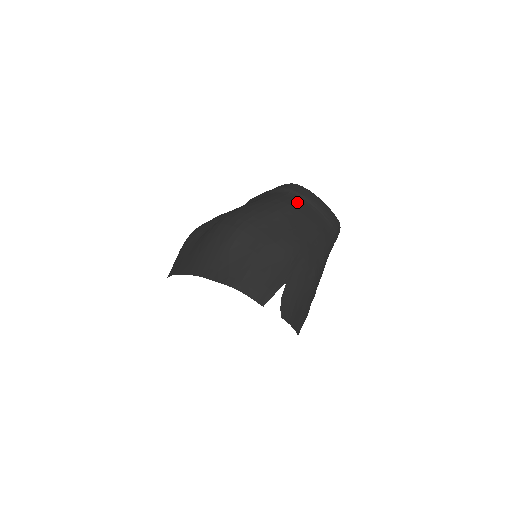
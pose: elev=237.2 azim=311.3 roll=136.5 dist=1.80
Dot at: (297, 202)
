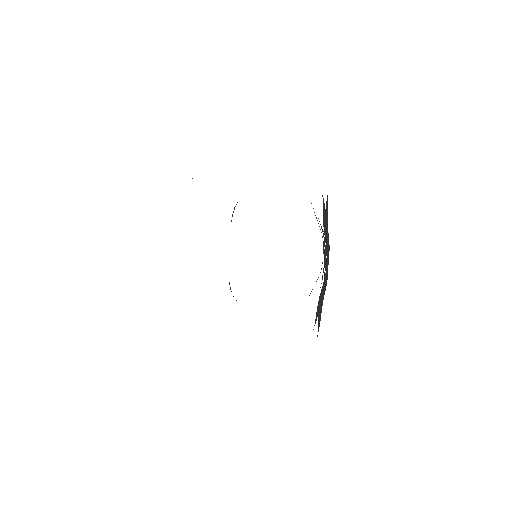
Dot at: occluded
